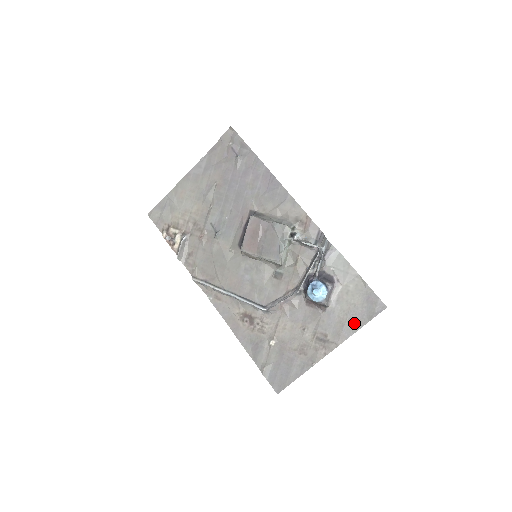
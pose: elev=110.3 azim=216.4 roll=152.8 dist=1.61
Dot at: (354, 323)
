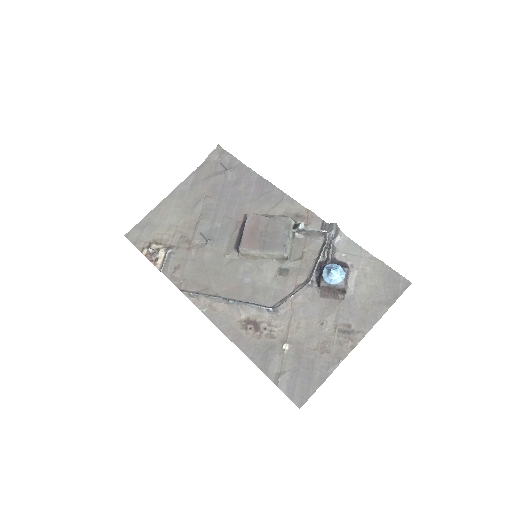
Dot at: (379, 306)
